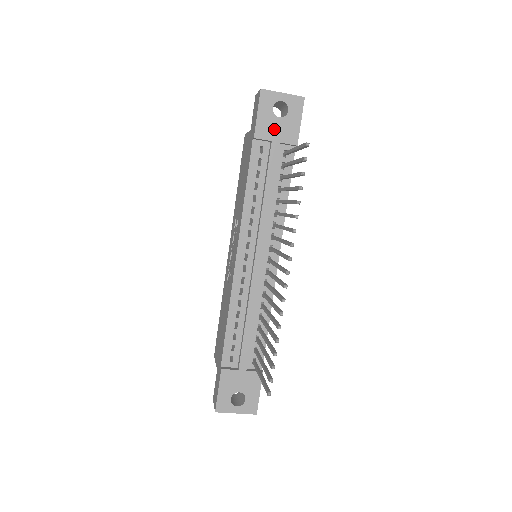
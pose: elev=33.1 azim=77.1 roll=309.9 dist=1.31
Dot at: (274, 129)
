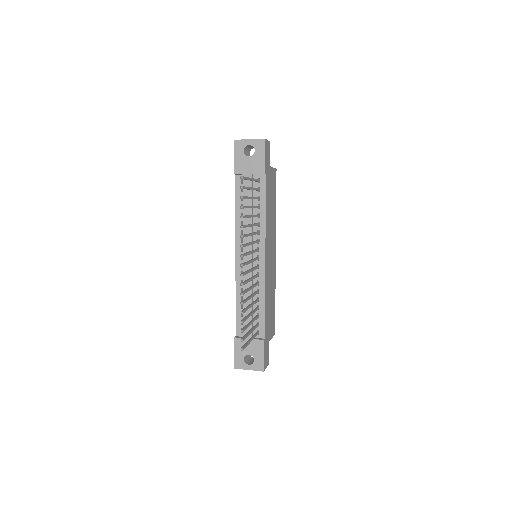
Dot at: (247, 165)
